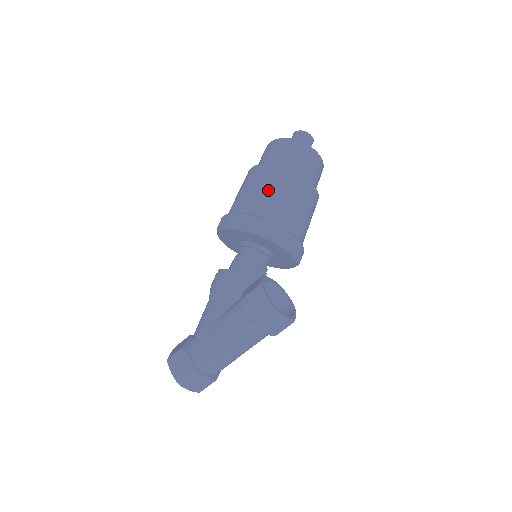
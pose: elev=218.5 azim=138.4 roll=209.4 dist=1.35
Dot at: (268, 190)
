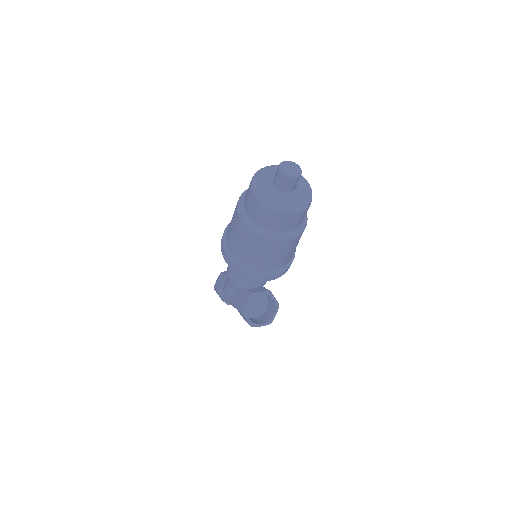
Dot at: (245, 248)
